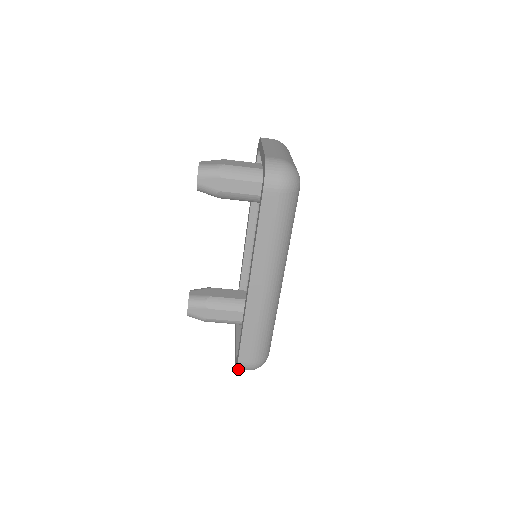
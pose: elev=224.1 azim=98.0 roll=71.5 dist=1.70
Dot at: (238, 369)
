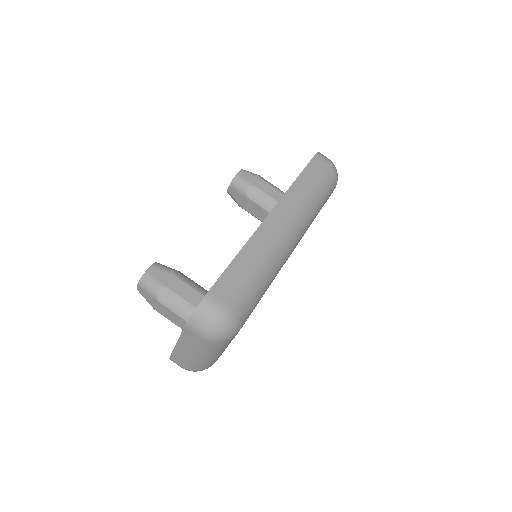
Dot at: (198, 309)
